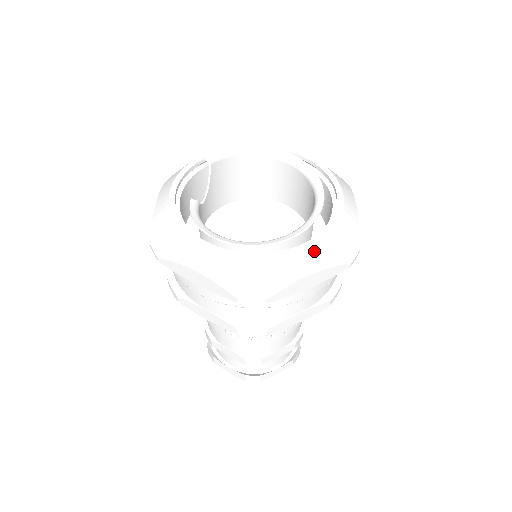
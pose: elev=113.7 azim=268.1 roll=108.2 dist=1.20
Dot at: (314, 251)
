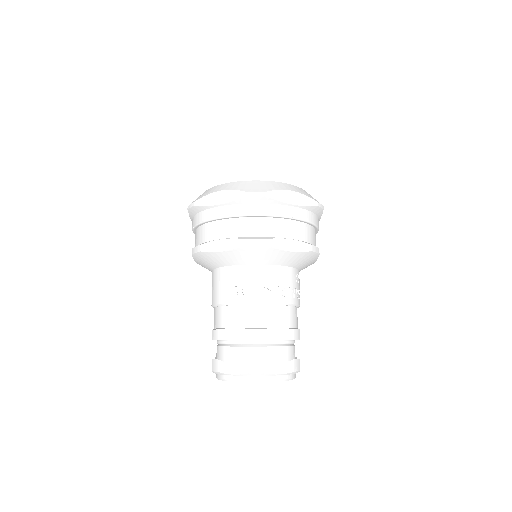
Dot at: (292, 186)
